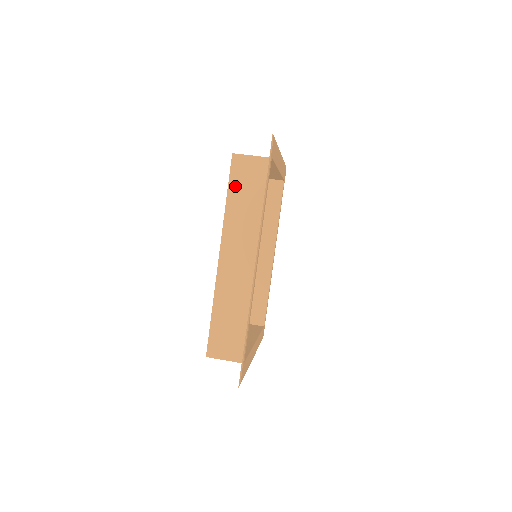
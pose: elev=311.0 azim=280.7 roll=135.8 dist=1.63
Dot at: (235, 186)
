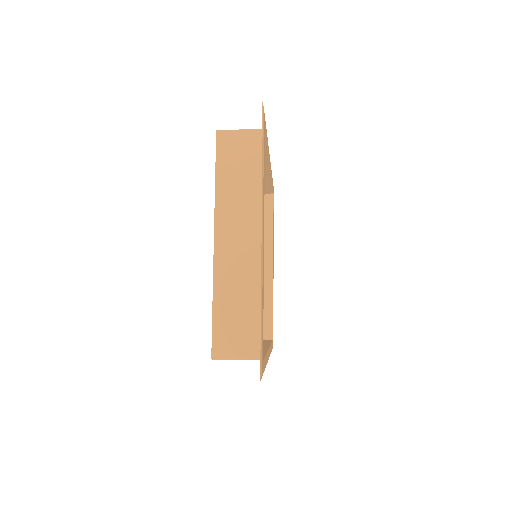
Dot at: occluded
